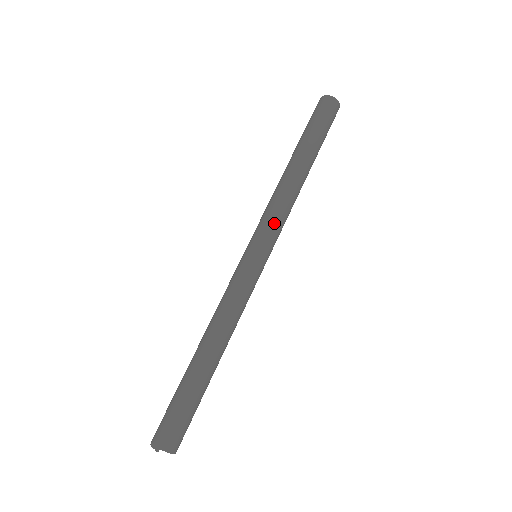
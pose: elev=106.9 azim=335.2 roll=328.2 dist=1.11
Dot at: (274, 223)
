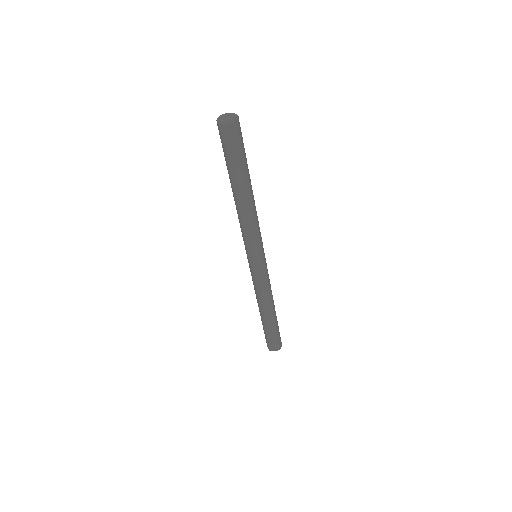
Dot at: (257, 240)
